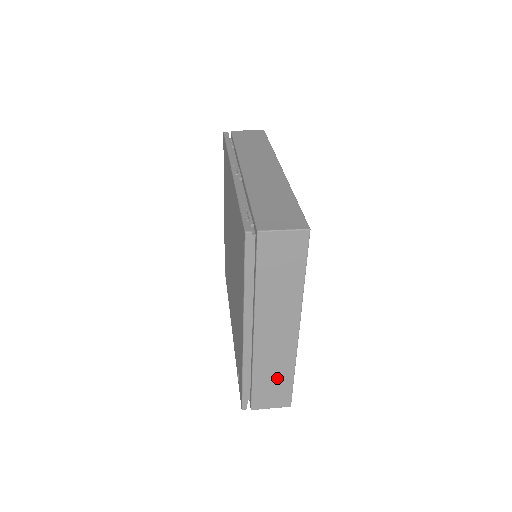
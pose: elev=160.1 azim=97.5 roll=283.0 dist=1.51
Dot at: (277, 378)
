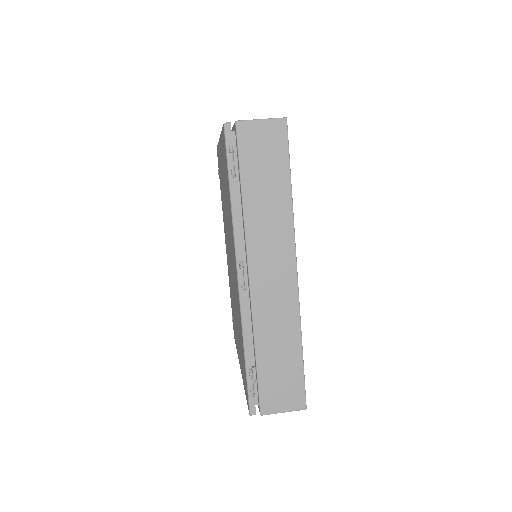
Dot at: occluded
